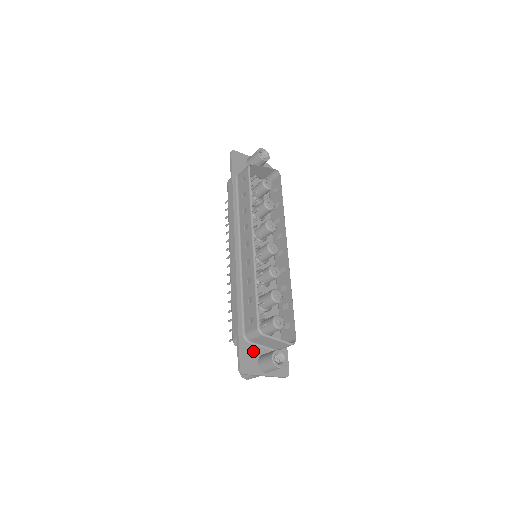
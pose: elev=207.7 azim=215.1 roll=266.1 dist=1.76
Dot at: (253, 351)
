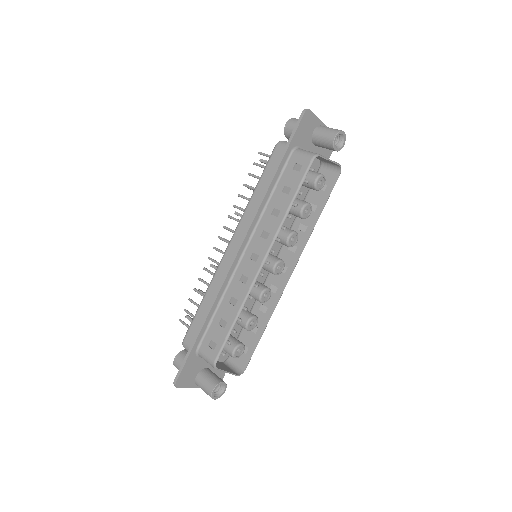
Dot at: (198, 365)
